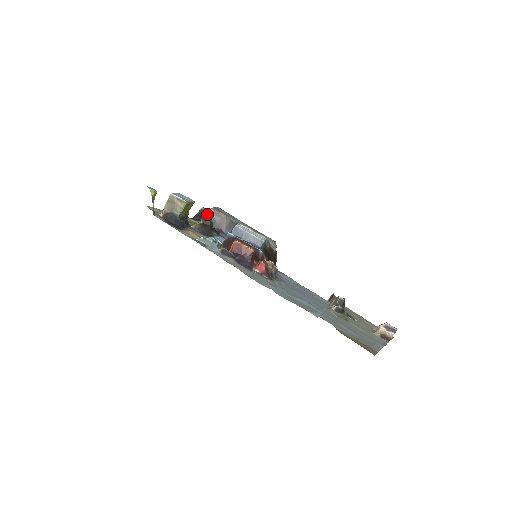
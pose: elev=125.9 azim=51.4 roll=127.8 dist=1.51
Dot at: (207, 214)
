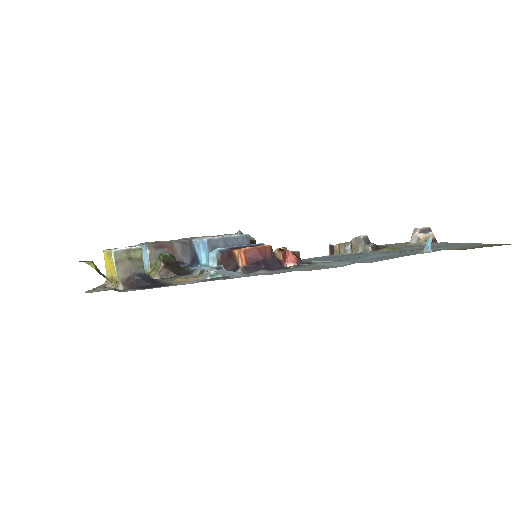
Dot at: (147, 255)
